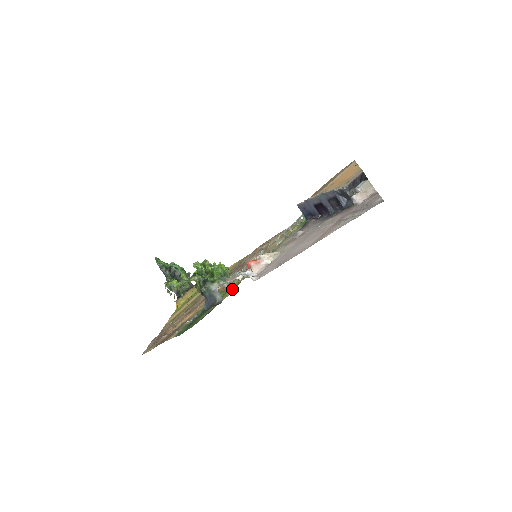
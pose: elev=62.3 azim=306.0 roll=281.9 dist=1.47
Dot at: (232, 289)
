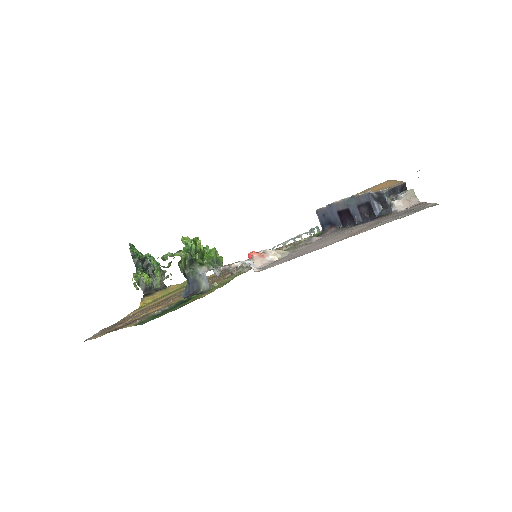
Dot at: (219, 286)
